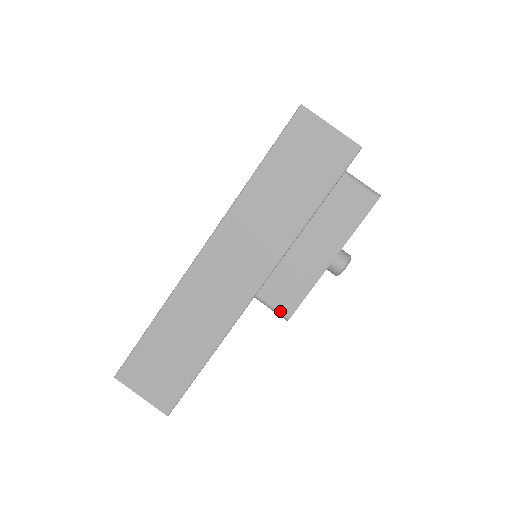
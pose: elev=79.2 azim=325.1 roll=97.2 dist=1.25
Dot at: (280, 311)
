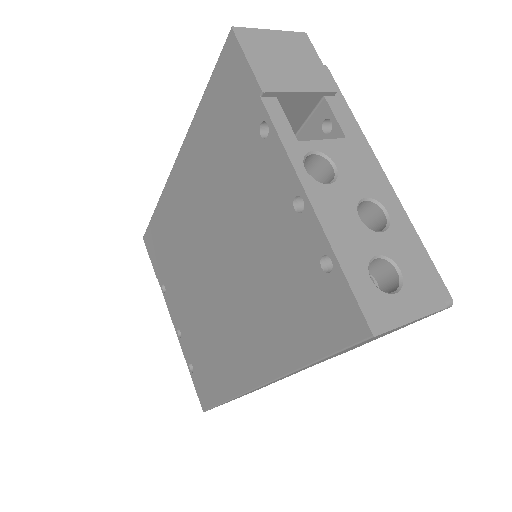
Dot at: occluded
